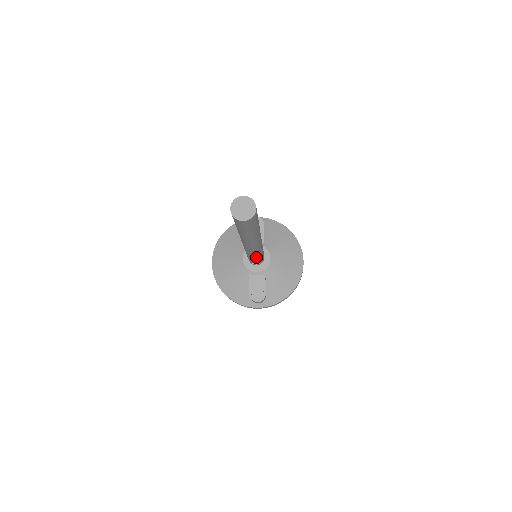
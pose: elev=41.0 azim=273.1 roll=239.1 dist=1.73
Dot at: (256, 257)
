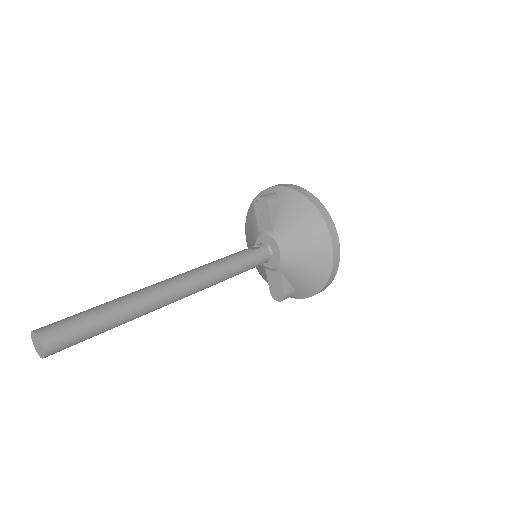
Dot at: occluded
